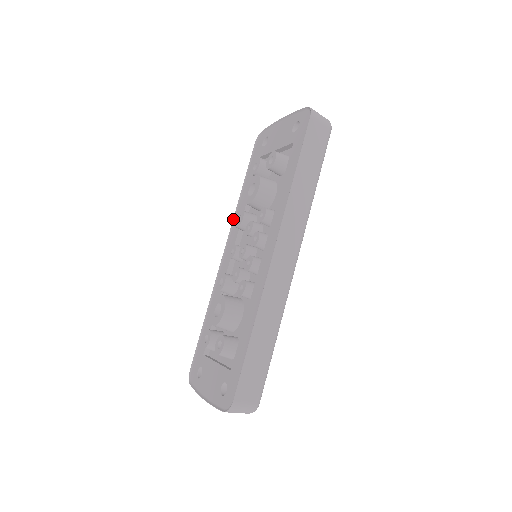
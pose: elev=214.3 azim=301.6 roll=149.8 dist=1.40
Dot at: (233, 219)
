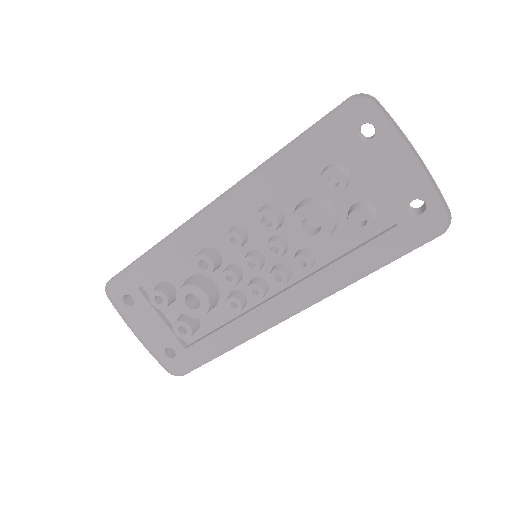
Dot at: (247, 176)
